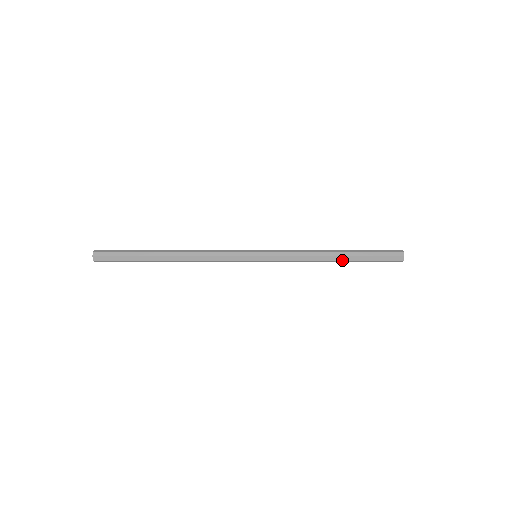
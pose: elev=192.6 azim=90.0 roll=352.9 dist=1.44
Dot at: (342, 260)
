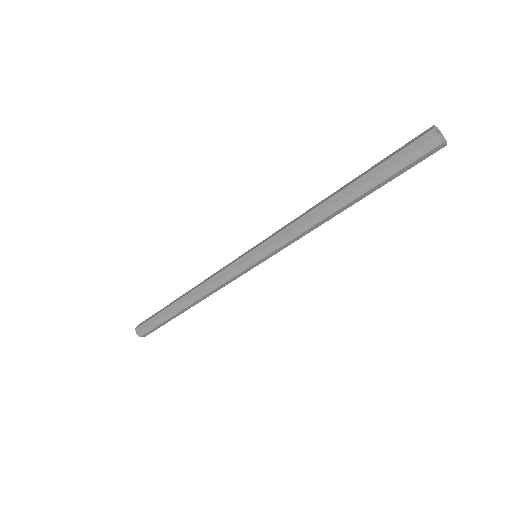
Dot at: (349, 201)
